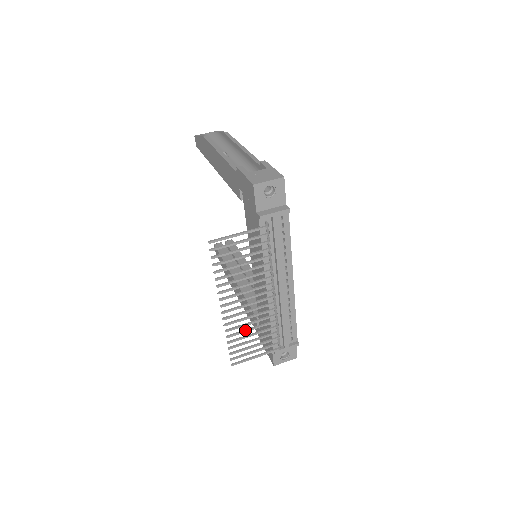
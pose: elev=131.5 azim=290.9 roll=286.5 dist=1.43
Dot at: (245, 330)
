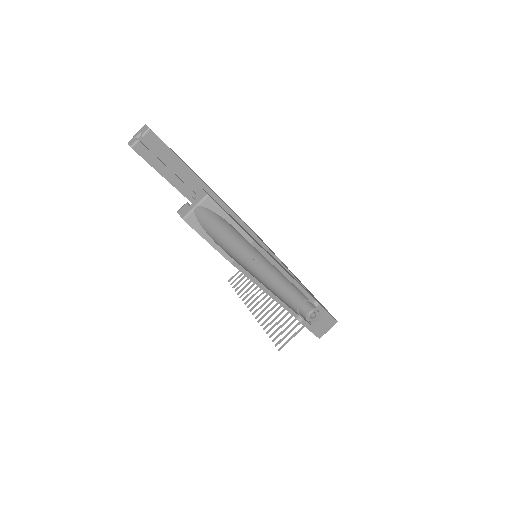
Dot at: (250, 288)
